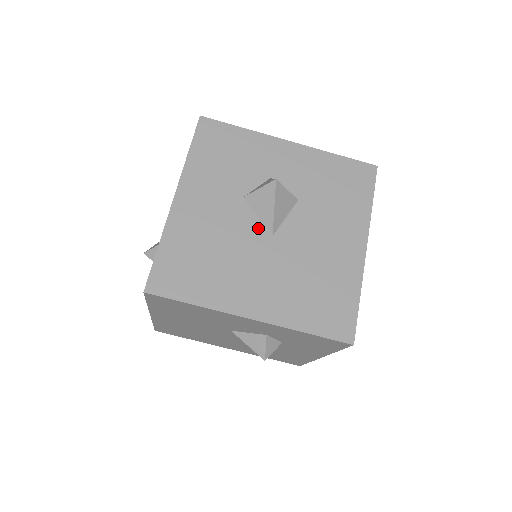
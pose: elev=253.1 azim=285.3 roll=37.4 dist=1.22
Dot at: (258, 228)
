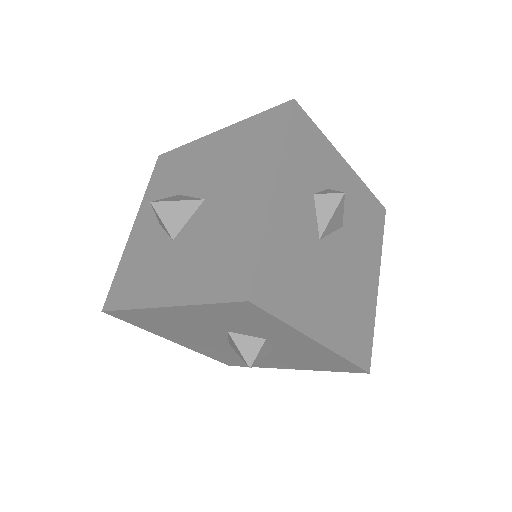
Dot at: (222, 339)
